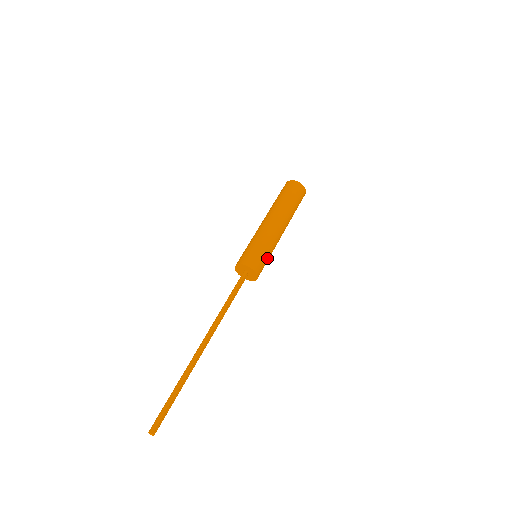
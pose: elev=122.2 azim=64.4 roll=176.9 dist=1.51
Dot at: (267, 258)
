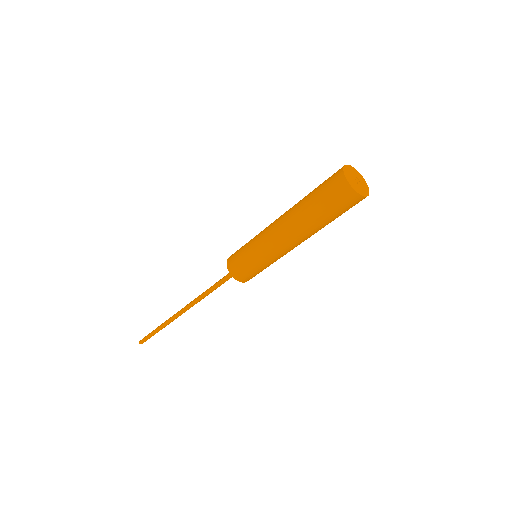
Dot at: (264, 268)
